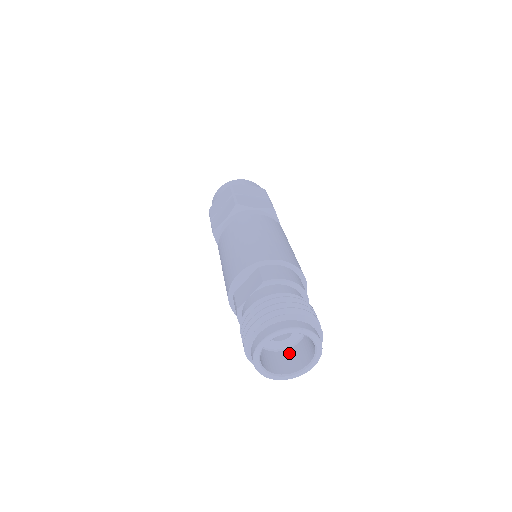
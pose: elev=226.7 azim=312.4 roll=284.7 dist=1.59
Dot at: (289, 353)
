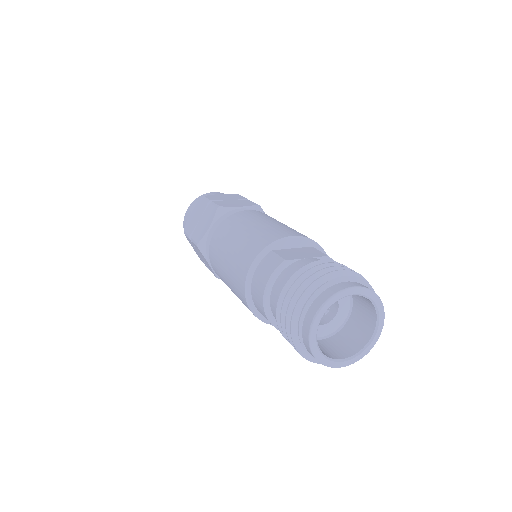
Dot at: occluded
